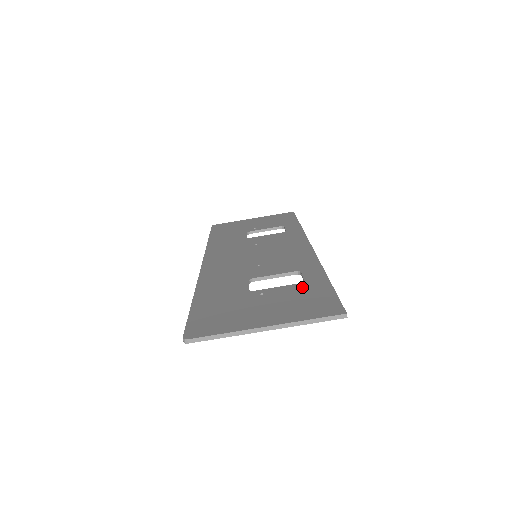
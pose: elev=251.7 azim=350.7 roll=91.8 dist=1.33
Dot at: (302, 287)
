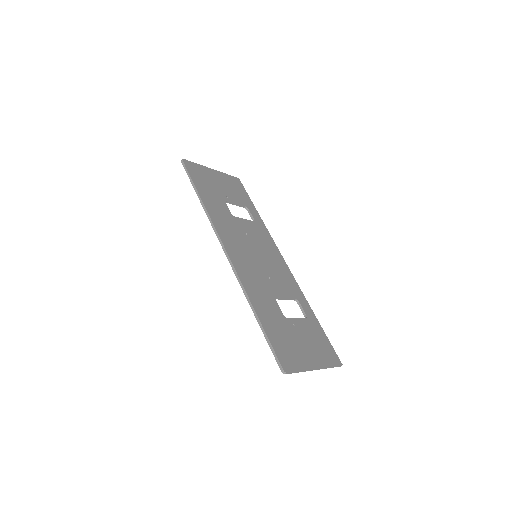
Dot at: (310, 325)
